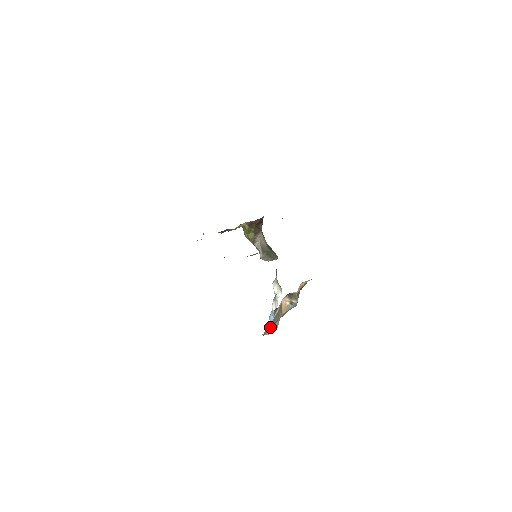
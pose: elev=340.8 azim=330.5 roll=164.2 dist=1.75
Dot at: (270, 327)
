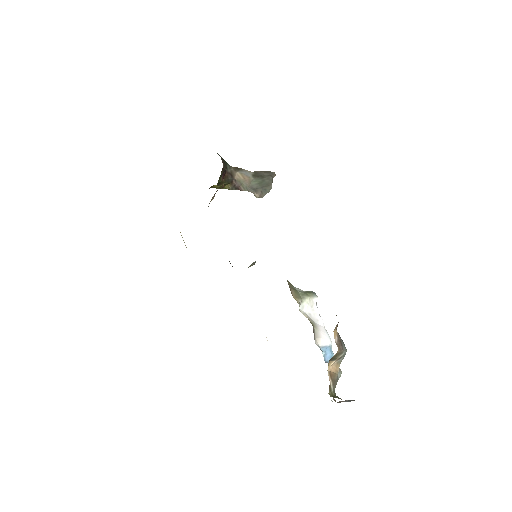
Dot at: occluded
